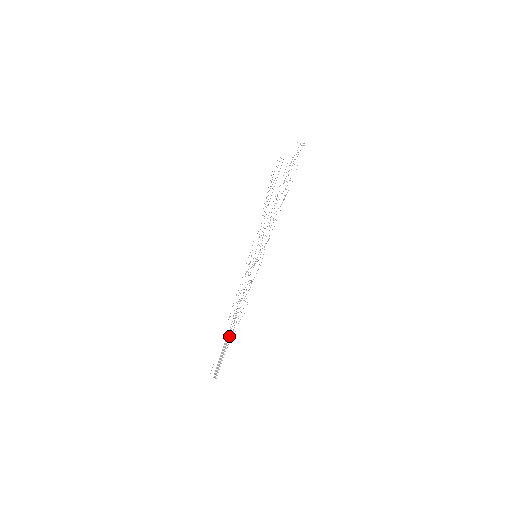
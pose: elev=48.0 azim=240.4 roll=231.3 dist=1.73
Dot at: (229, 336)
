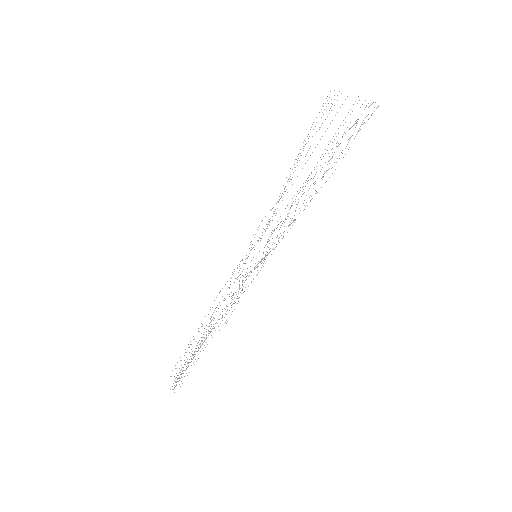
Dot at: occluded
